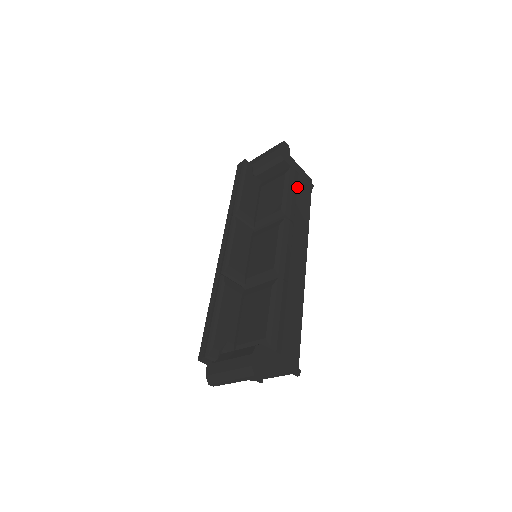
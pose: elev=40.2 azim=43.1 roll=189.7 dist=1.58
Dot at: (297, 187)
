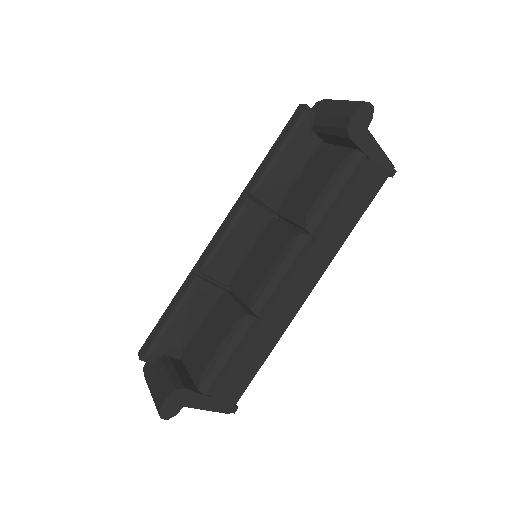
Dot at: (354, 182)
